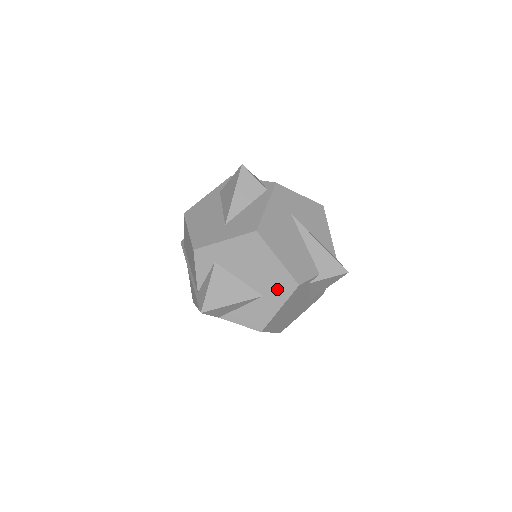
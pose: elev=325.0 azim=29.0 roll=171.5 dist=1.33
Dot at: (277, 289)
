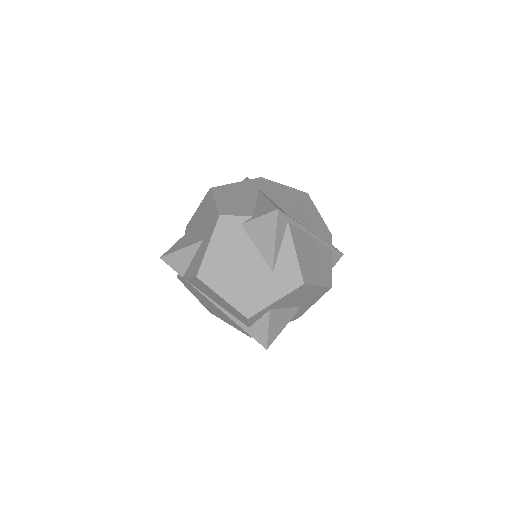
Dot at: (210, 228)
